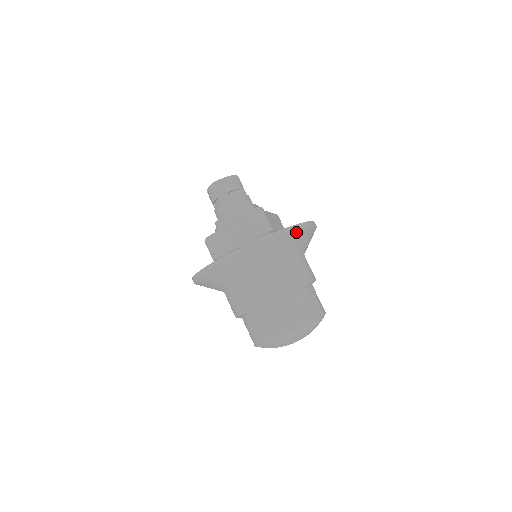
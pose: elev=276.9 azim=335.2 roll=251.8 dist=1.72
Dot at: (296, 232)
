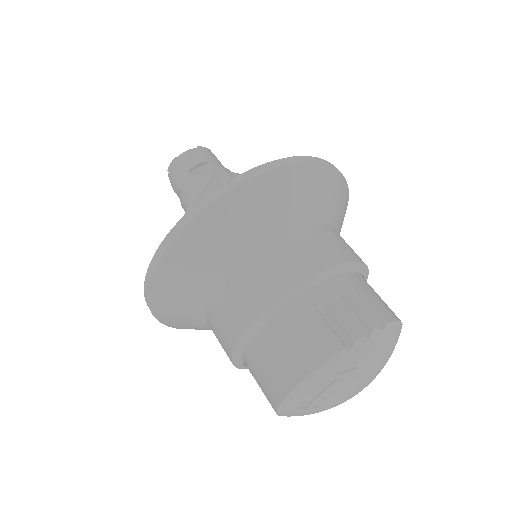
Dot at: (269, 176)
